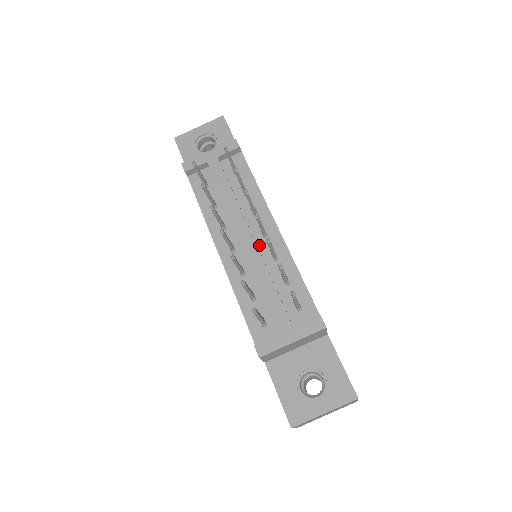
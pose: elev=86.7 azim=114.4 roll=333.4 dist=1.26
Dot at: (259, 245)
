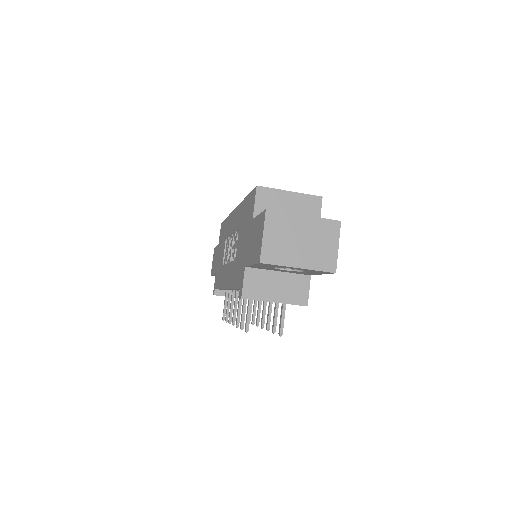
Dot at: occluded
